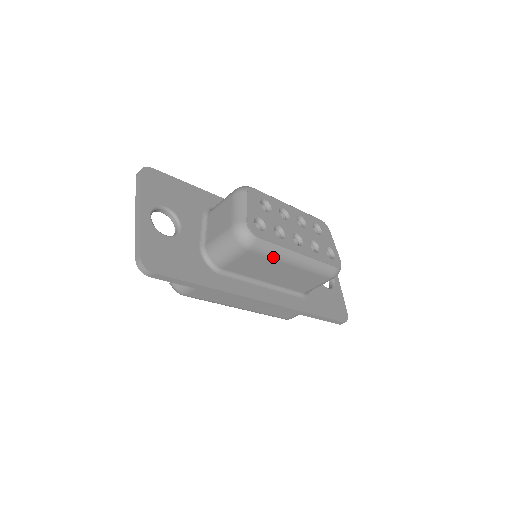
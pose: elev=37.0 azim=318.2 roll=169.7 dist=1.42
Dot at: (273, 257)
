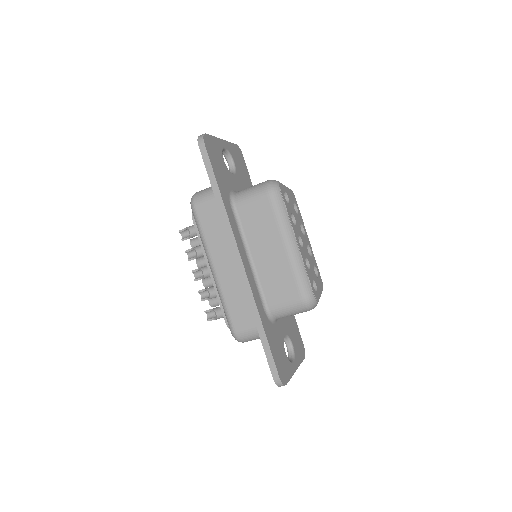
Dot at: (278, 221)
